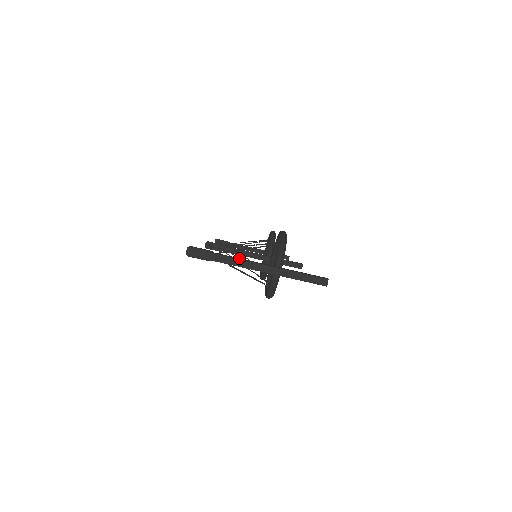
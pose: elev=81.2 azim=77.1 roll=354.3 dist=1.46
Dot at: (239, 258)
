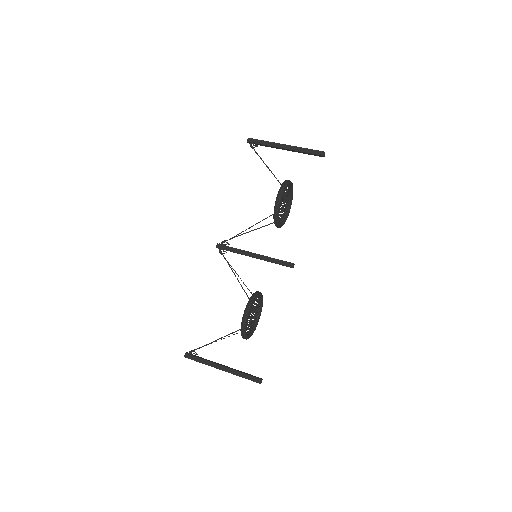
Dot at: occluded
